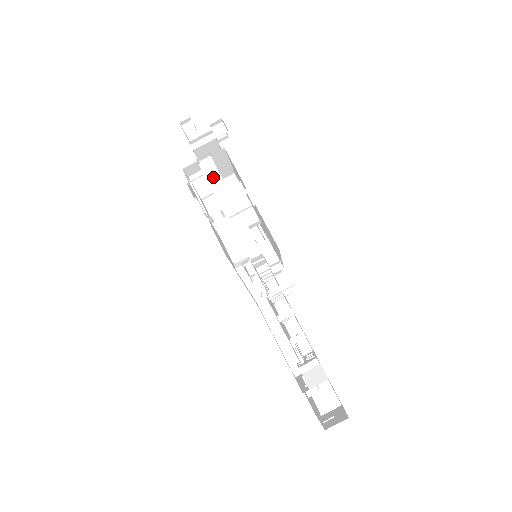
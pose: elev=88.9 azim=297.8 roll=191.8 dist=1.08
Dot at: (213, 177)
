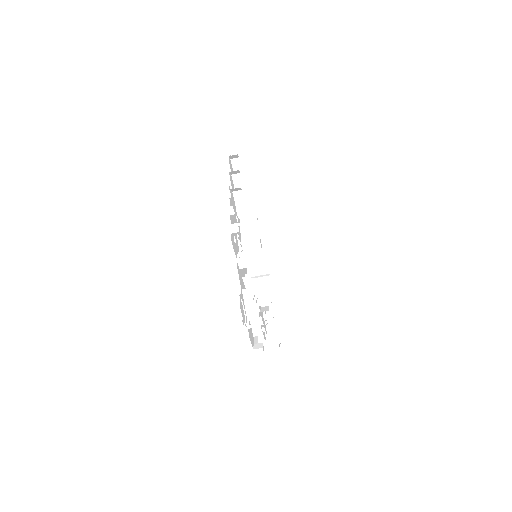
Dot at: (249, 254)
